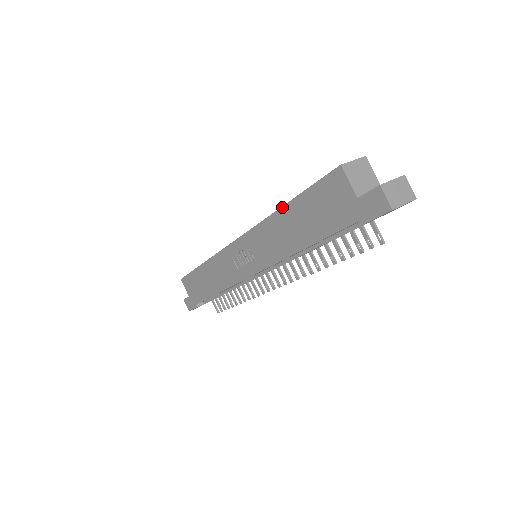
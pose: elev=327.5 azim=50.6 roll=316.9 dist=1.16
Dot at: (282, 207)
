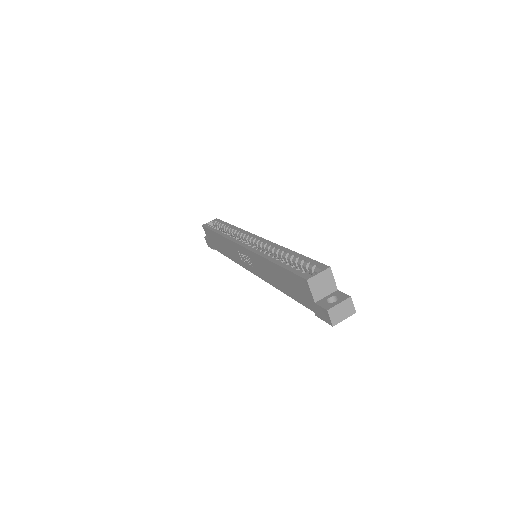
Dot at: (271, 262)
